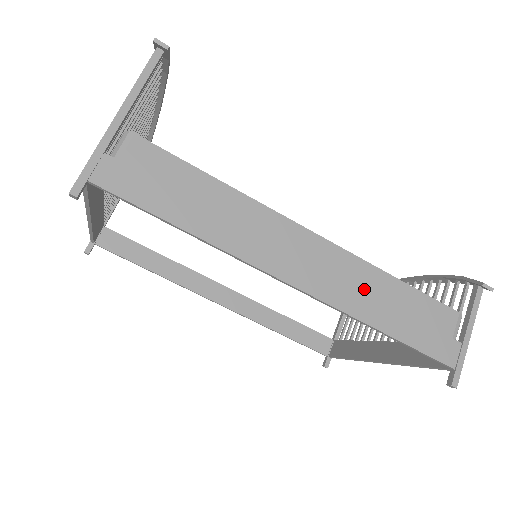
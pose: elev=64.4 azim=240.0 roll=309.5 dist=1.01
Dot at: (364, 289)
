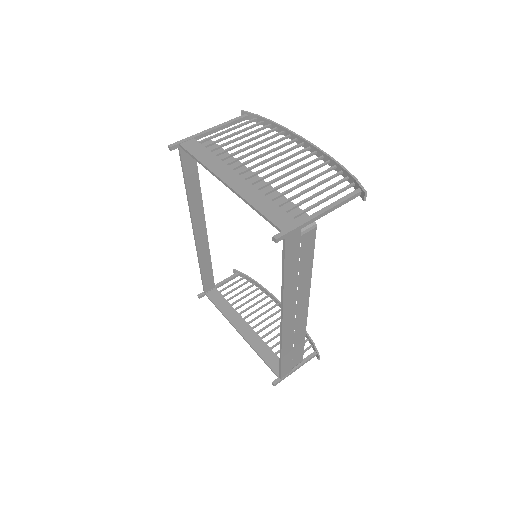
Dot at: (295, 337)
